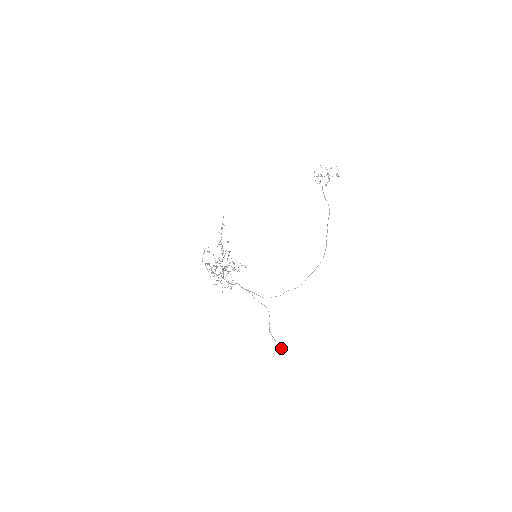
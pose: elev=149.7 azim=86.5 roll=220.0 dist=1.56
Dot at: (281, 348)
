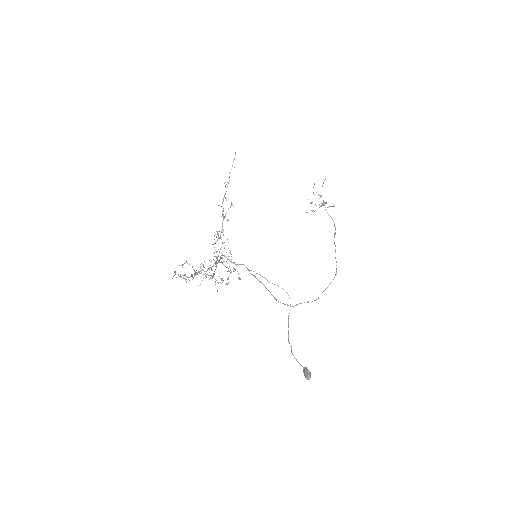
Dot at: (306, 369)
